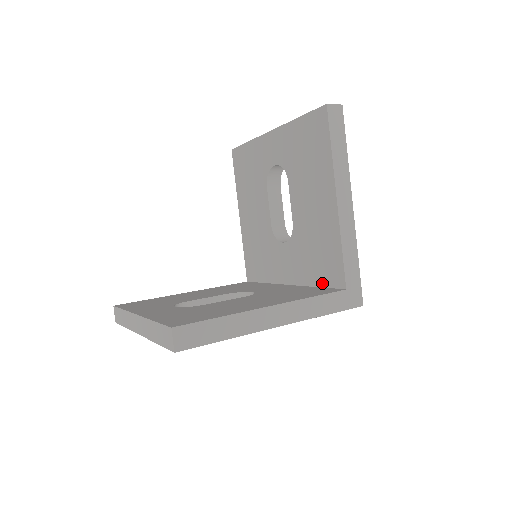
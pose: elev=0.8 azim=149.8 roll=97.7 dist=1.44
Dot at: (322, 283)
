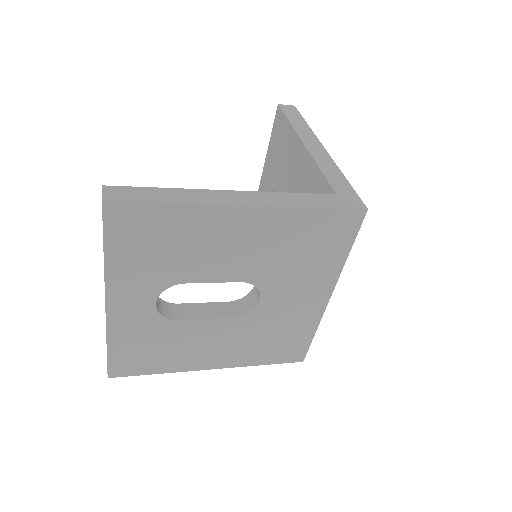
Dot at: occluded
